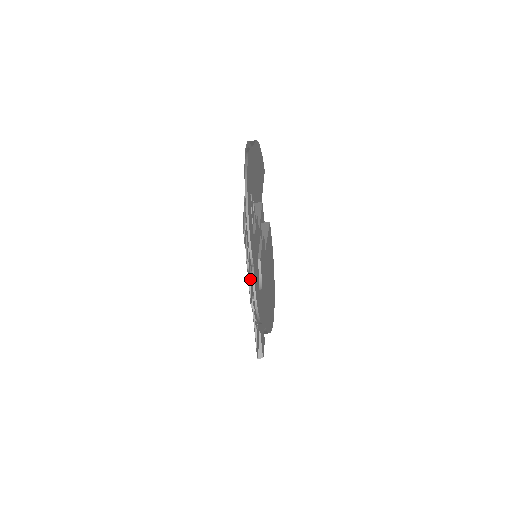
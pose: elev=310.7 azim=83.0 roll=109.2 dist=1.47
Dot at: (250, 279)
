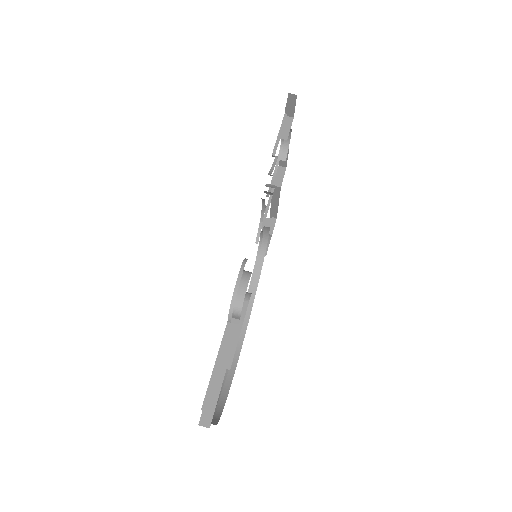
Dot at: occluded
